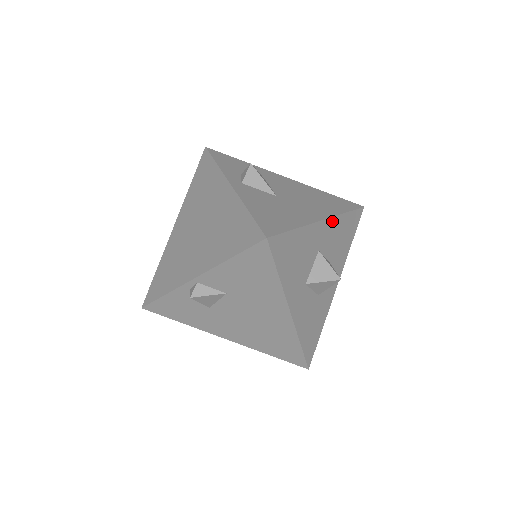
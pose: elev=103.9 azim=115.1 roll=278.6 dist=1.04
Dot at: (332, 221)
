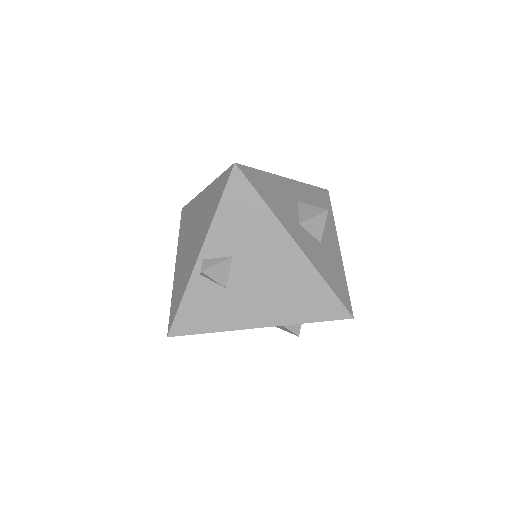
Dot at: (299, 184)
